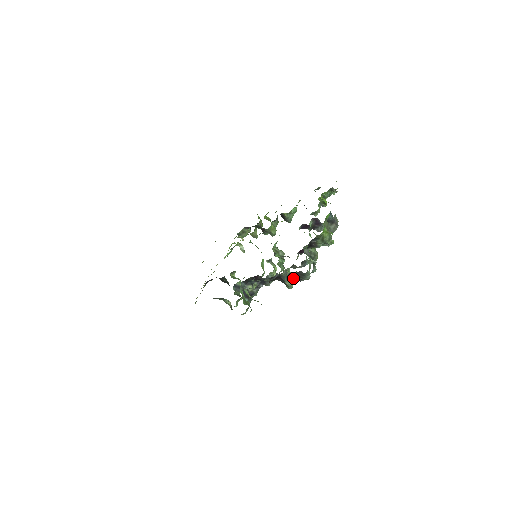
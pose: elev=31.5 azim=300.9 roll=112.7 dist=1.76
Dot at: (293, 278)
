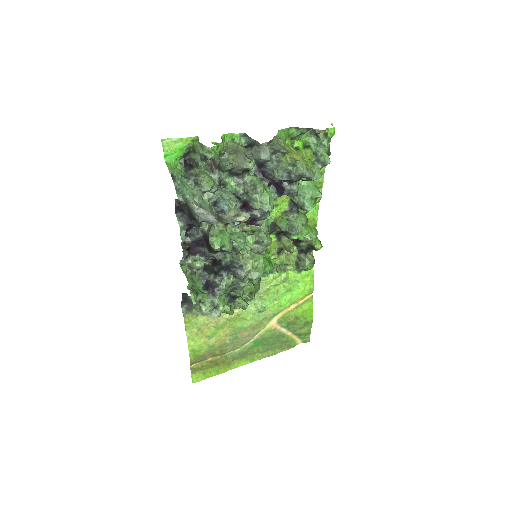
Dot at: (215, 232)
